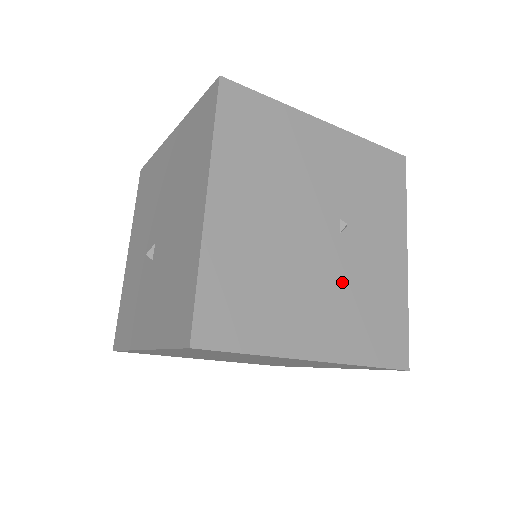
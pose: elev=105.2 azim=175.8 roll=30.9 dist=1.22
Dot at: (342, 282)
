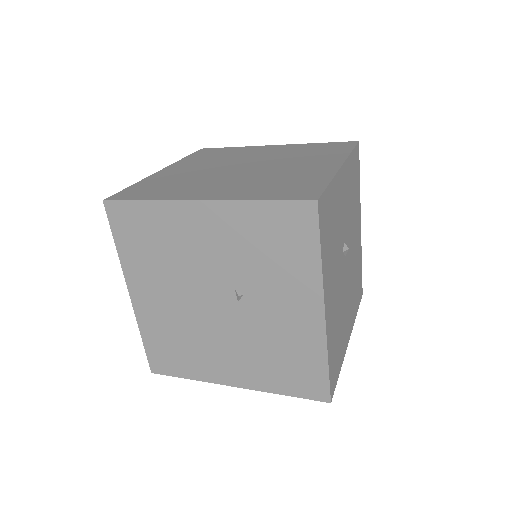
Dot at: (247, 338)
